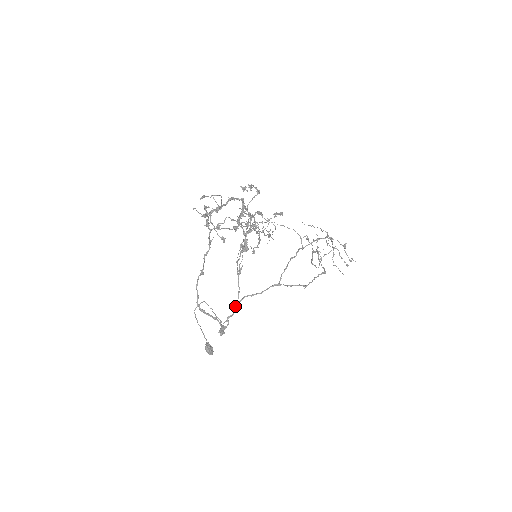
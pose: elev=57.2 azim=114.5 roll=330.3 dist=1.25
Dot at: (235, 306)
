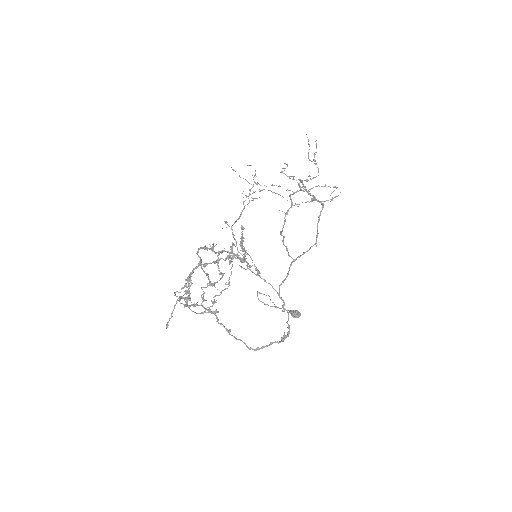
Dot at: occluded
